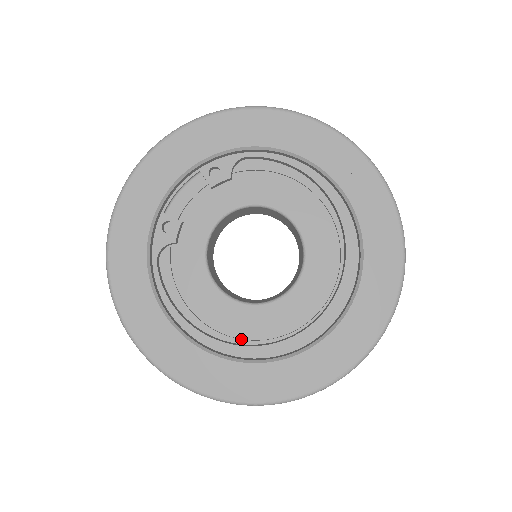
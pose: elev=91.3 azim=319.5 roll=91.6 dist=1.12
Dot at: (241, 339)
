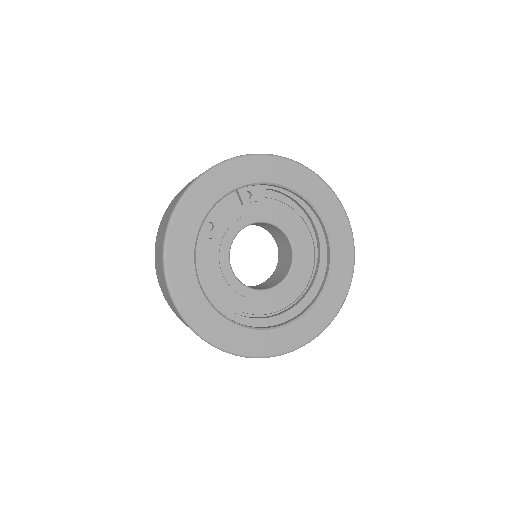
Dot at: (244, 312)
